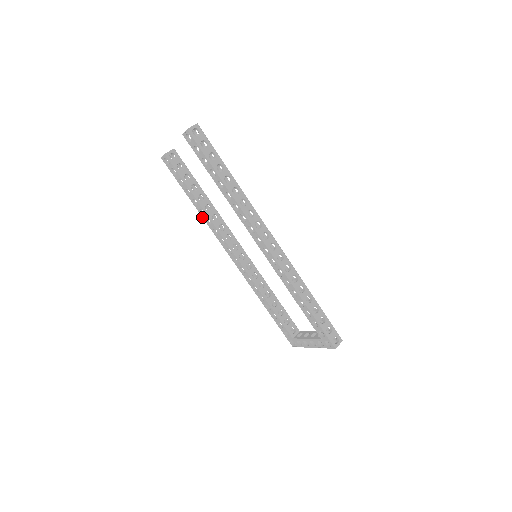
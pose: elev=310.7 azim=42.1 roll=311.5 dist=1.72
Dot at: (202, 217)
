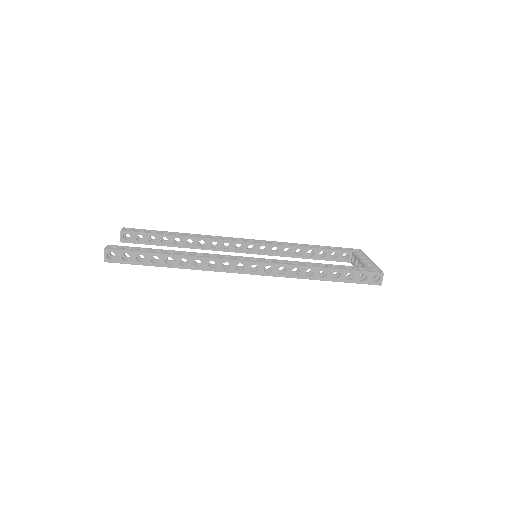
Dot at: occluded
